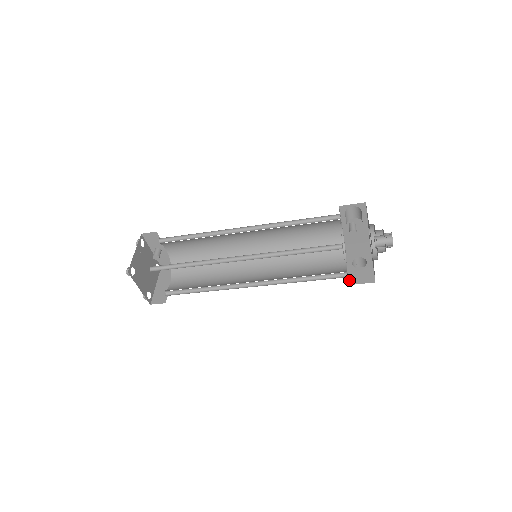
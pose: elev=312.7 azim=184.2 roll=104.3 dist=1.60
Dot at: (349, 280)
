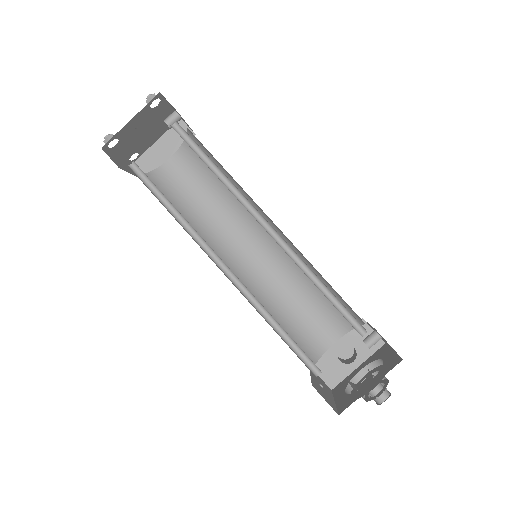
Dot at: occluded
